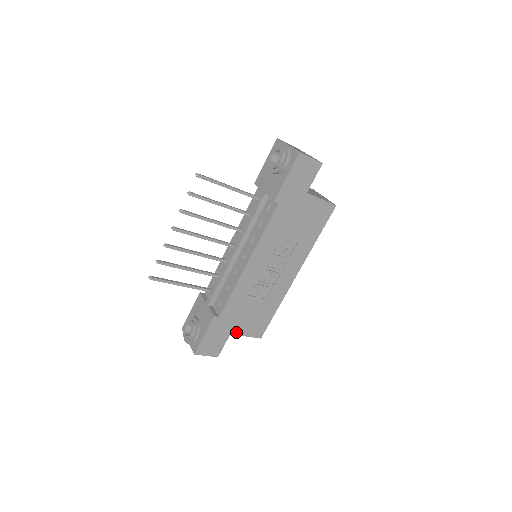
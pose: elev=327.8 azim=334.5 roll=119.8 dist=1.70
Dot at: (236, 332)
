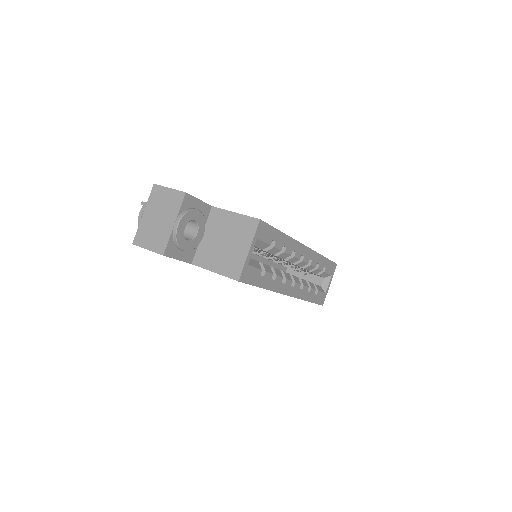
Dot at: occluded
